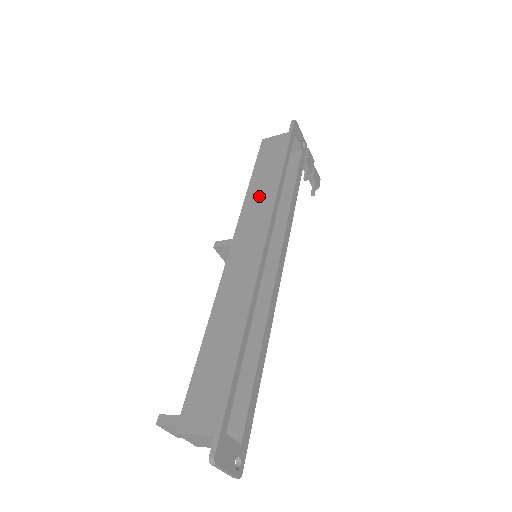
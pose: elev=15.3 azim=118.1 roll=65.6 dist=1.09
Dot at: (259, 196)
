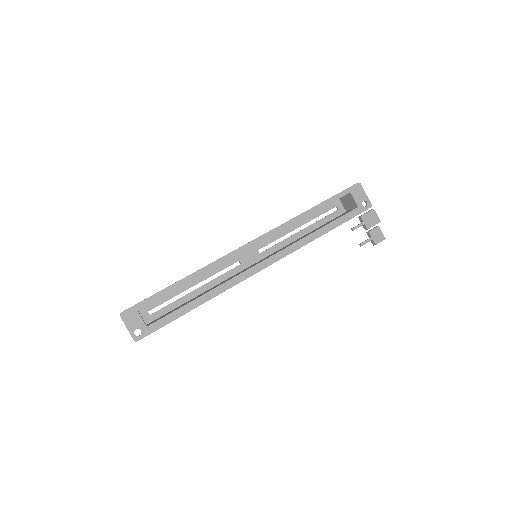
Dot at: occluded
